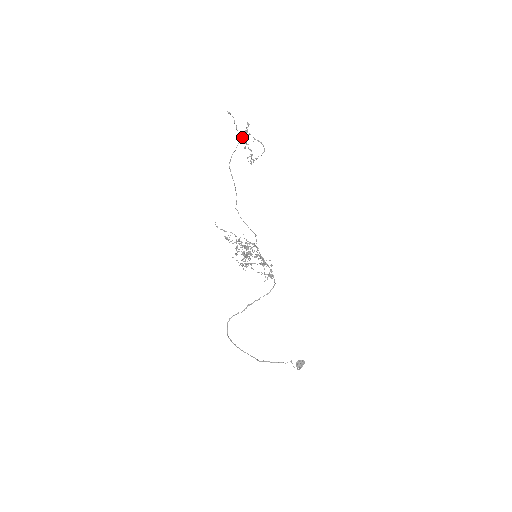
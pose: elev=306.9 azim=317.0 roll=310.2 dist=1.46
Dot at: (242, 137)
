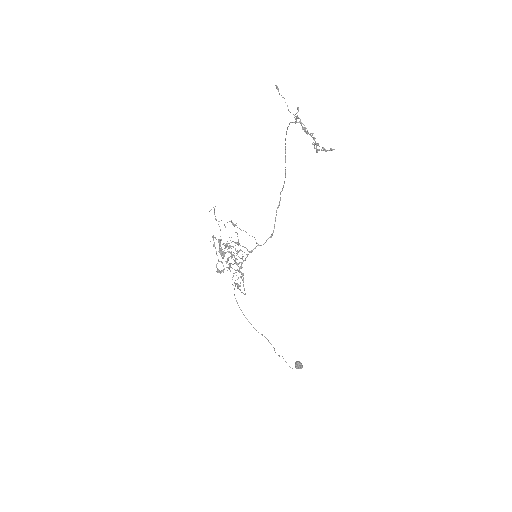
Dot at: (295, 121)
